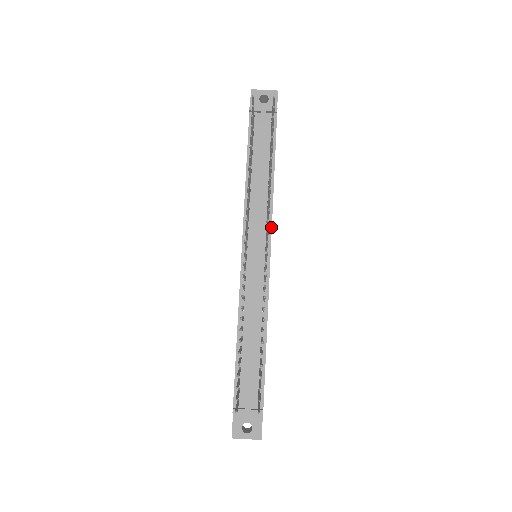
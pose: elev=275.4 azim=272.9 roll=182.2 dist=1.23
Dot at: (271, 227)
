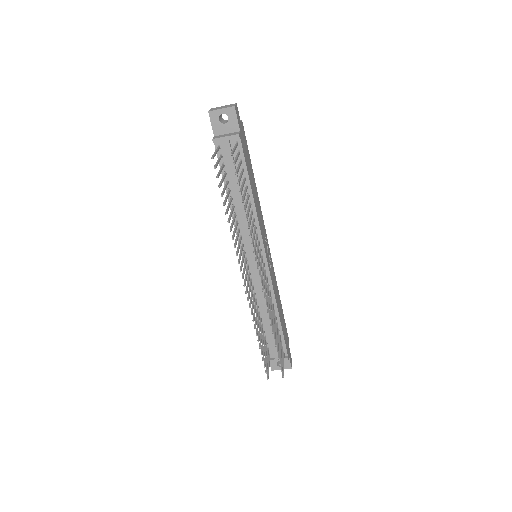
Dot at: (262, 239)
